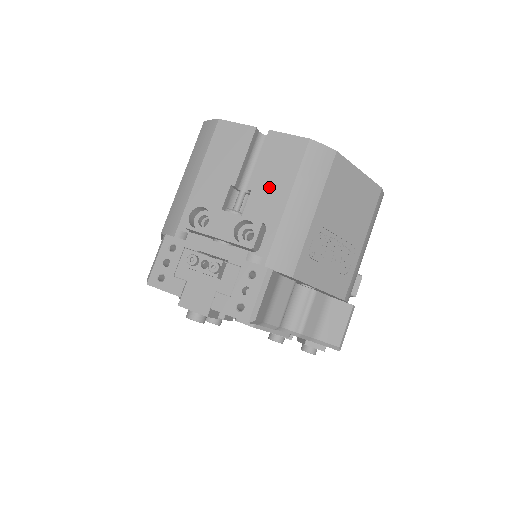
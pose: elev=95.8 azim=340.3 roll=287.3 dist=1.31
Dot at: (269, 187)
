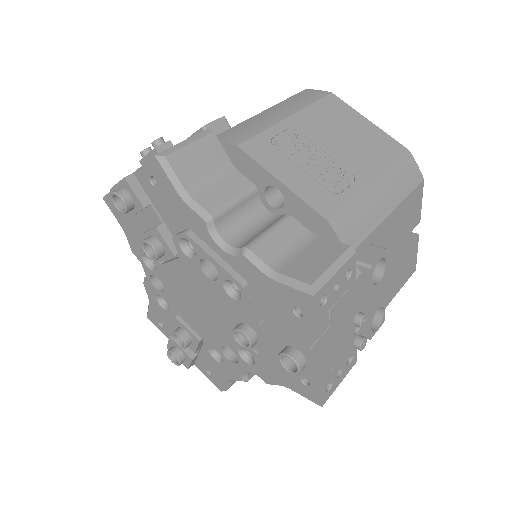
Dot at: occluded
